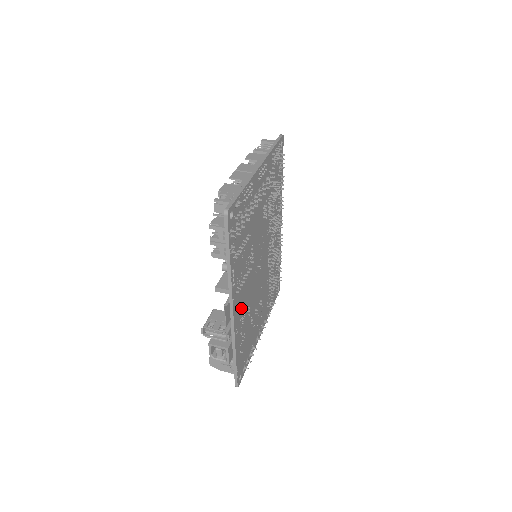
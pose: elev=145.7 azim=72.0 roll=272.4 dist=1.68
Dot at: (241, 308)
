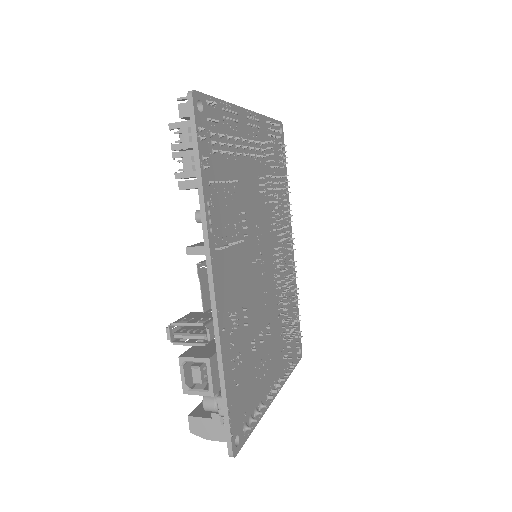
Dot at: (230, 296)
